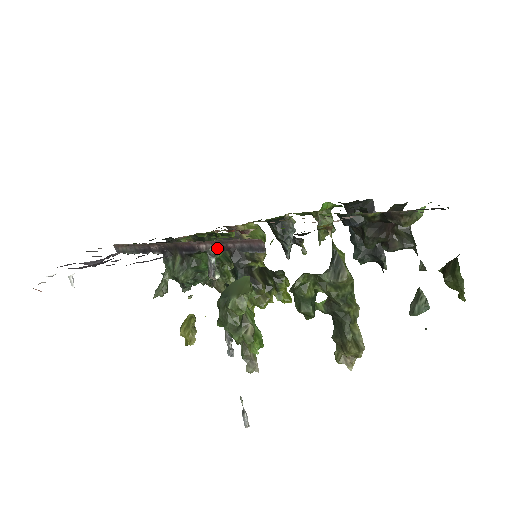
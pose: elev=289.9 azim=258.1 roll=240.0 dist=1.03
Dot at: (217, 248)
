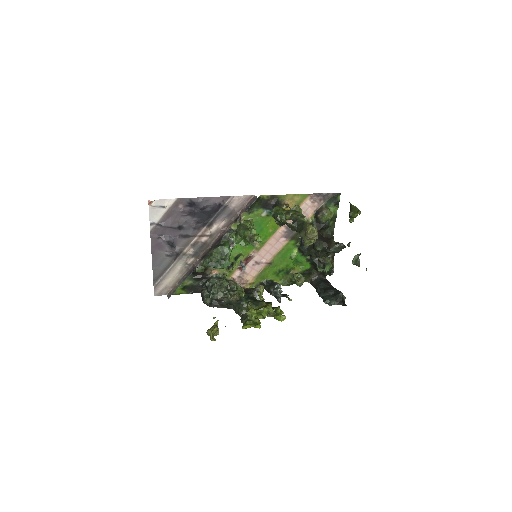
Dot at: (234, 222)
